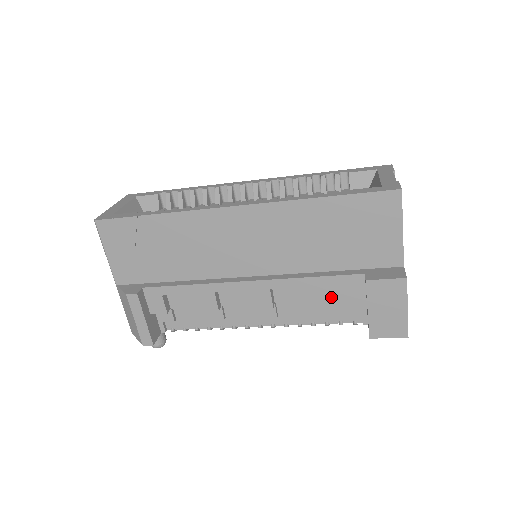
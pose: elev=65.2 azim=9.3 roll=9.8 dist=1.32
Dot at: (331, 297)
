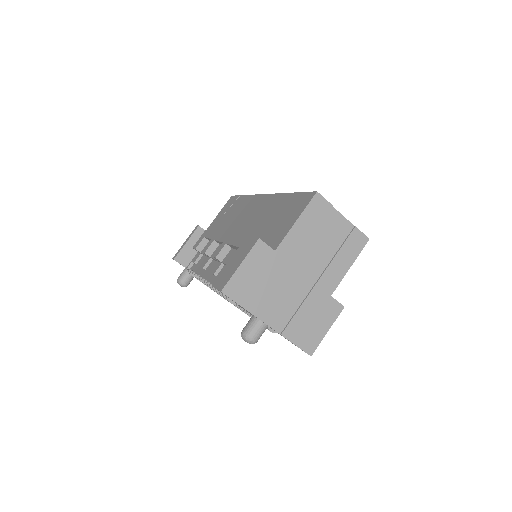
Dot at: occluded
